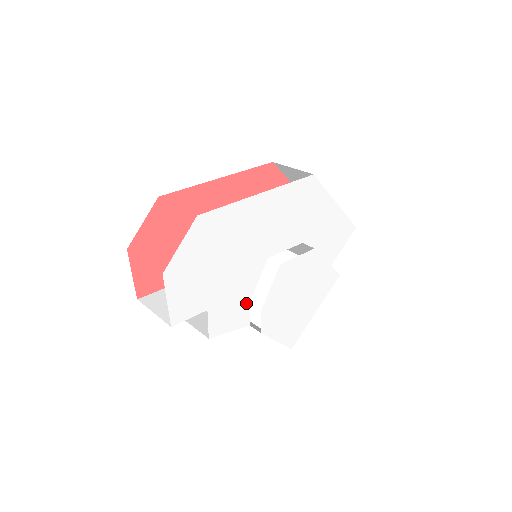
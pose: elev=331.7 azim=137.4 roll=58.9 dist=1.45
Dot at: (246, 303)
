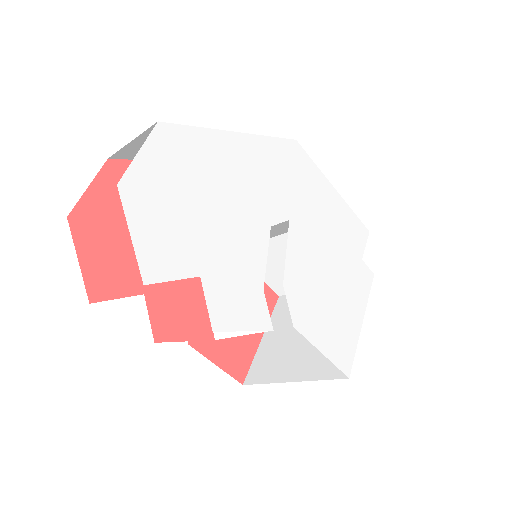
Dot at: (258, 288)
